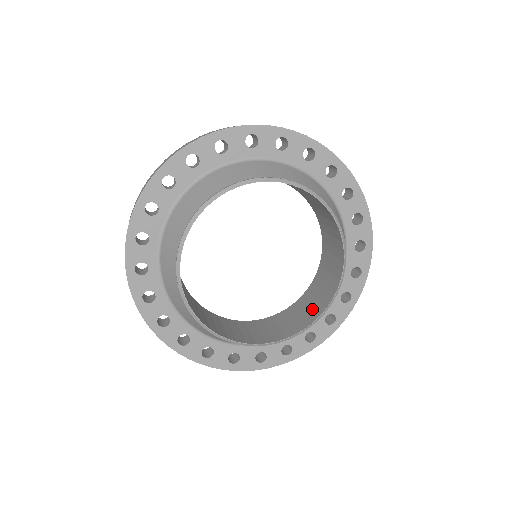
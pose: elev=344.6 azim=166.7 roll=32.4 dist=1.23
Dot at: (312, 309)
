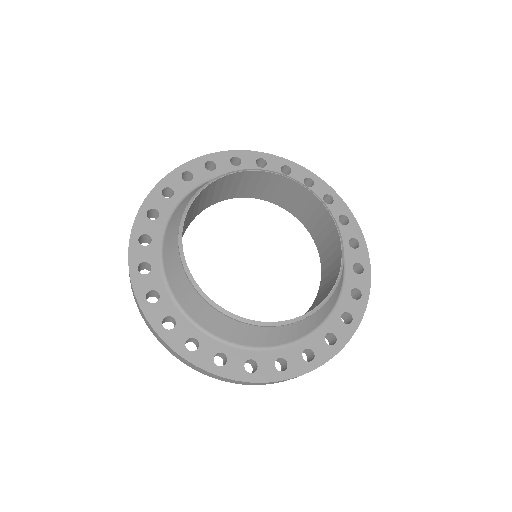
Dot at: (332, 244)
